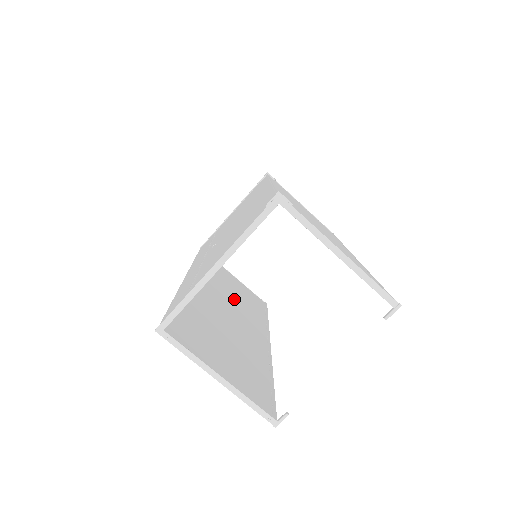
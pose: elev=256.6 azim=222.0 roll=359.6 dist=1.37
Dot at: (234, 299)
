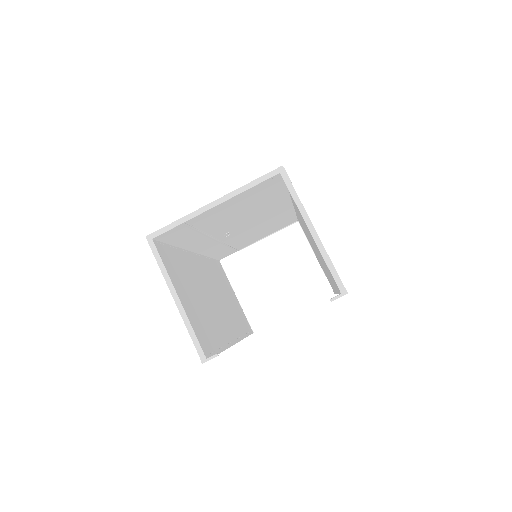
Dot at: (225, 299)
